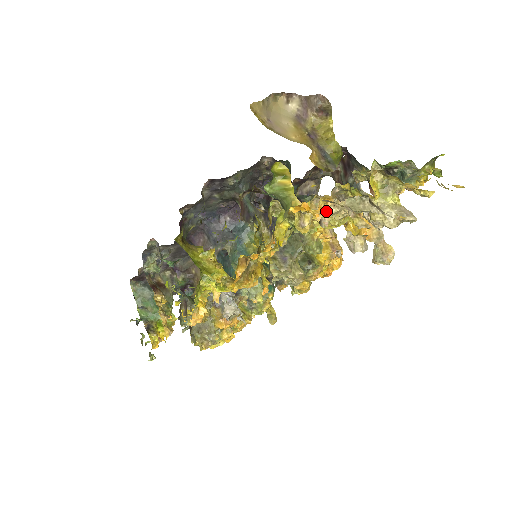
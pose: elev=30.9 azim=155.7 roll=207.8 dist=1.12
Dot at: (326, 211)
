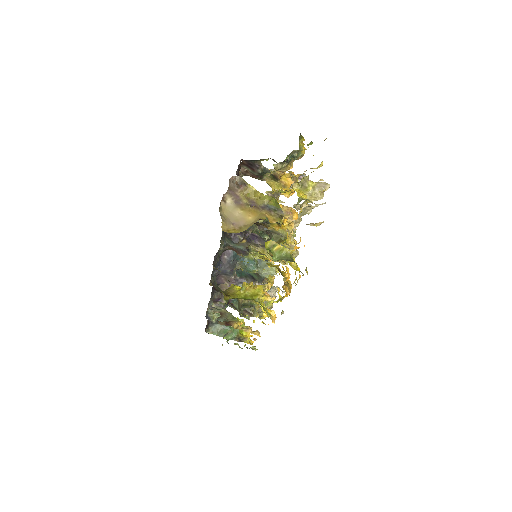
Dot at: occluded
